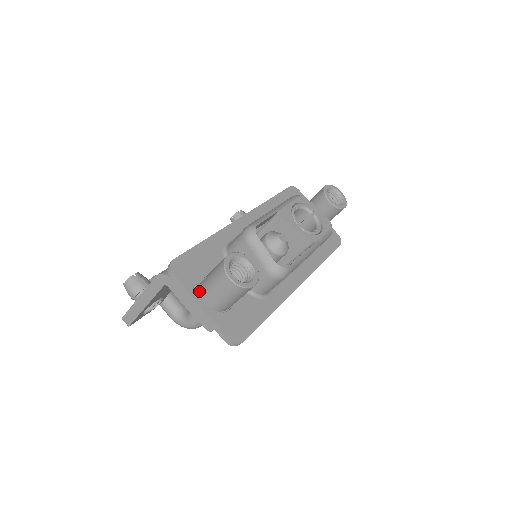
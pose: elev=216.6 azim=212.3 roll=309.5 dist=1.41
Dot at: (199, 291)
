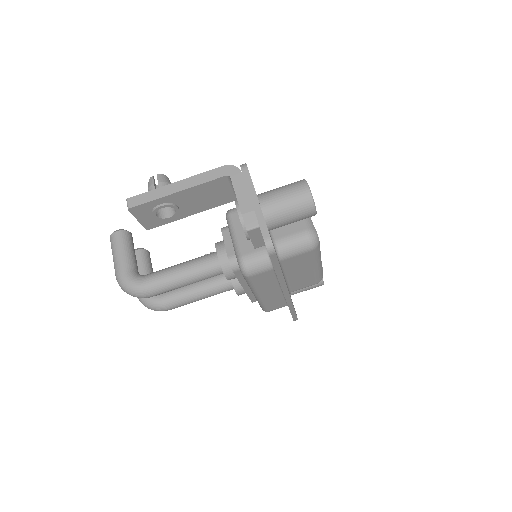
Dot at: (258, 195)
